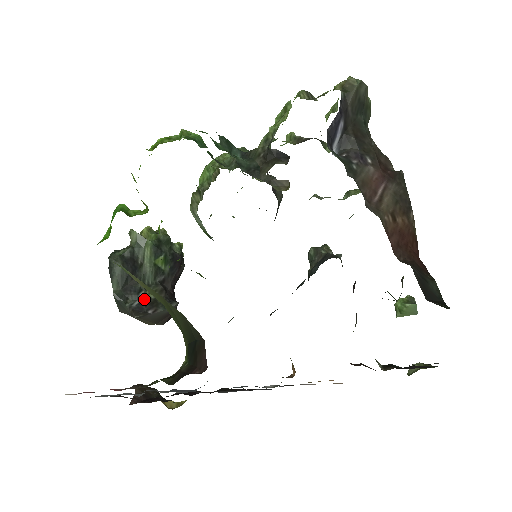
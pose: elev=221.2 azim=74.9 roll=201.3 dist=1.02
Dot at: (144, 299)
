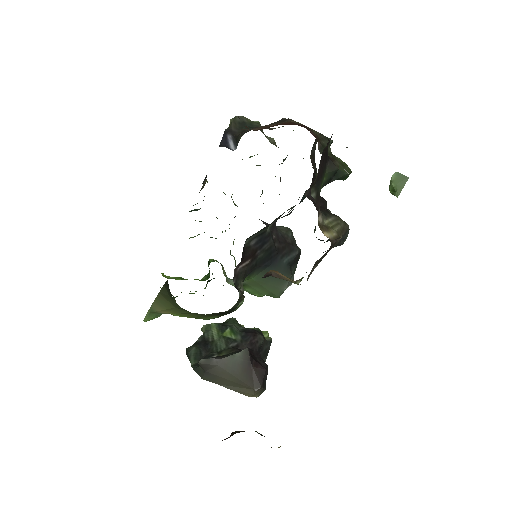
Dot at: occluded
